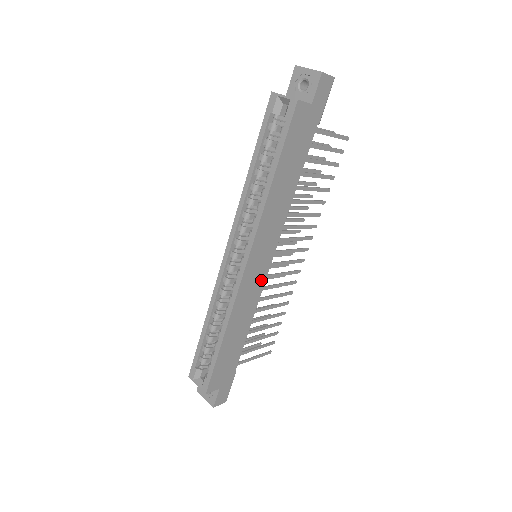
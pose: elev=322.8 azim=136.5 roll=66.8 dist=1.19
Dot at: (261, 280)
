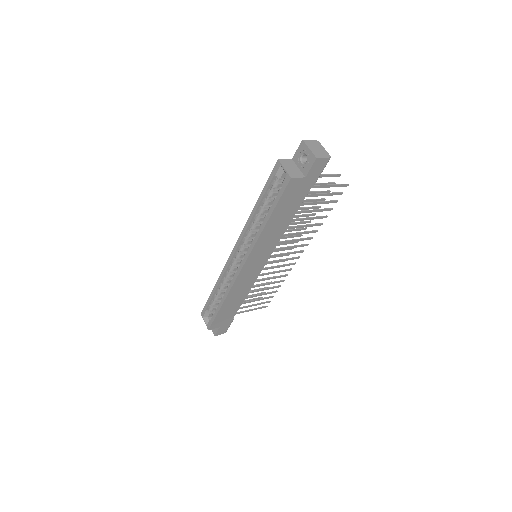
Dot at: (256, 273)
